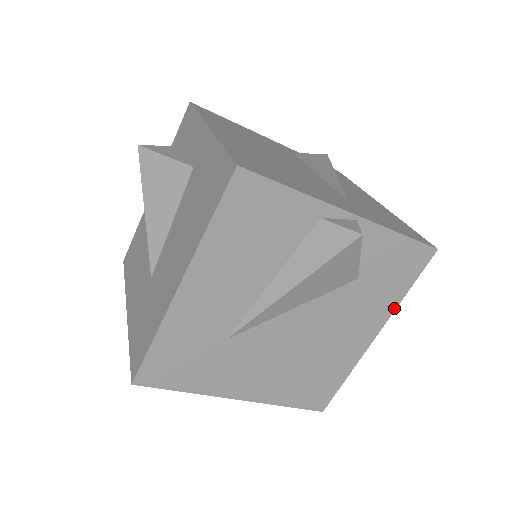
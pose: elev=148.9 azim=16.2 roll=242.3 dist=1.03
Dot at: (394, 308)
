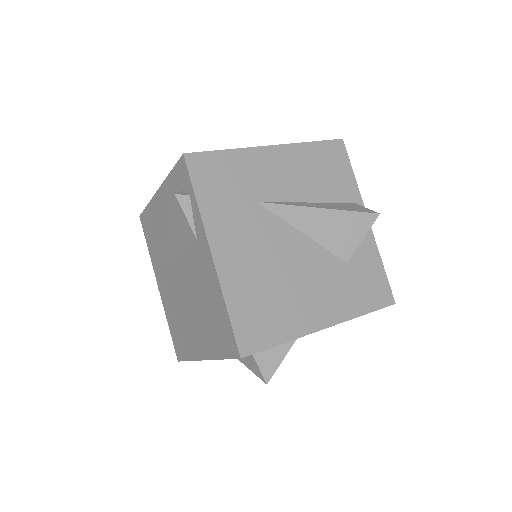
Dot at: (351, 317)
